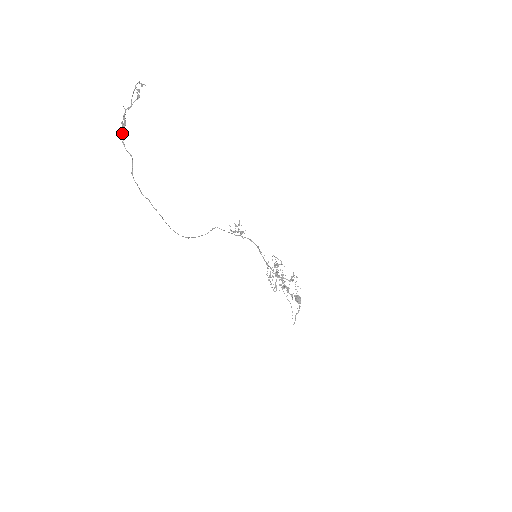
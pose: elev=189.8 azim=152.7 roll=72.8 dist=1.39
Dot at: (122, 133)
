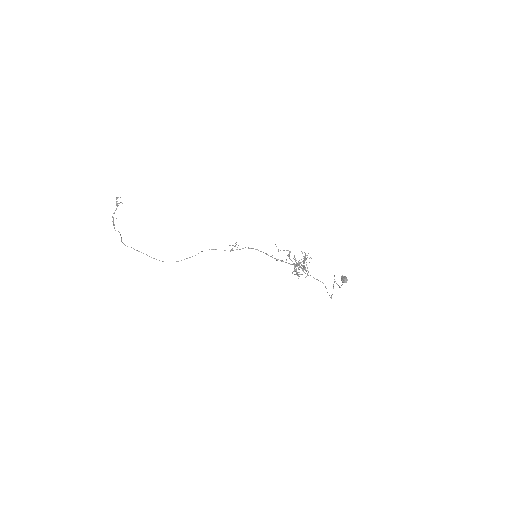
Dot at: (114, 225)
